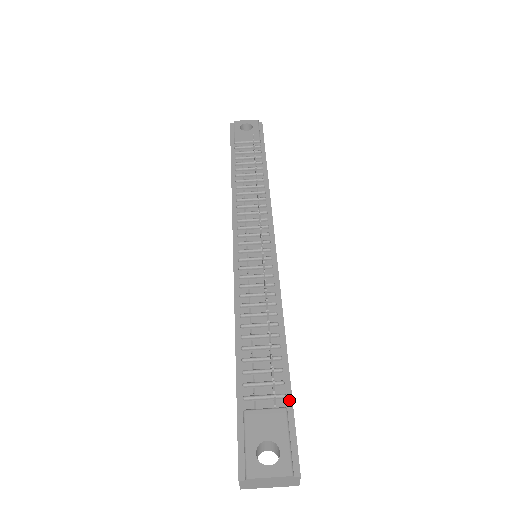
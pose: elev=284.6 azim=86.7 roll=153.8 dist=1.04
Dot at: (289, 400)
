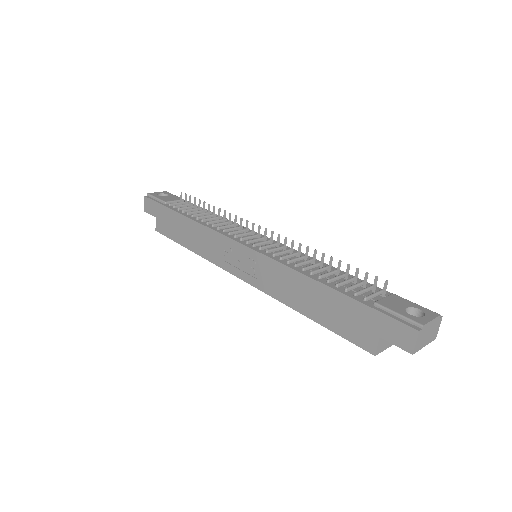
Dot at: (387, 292)
